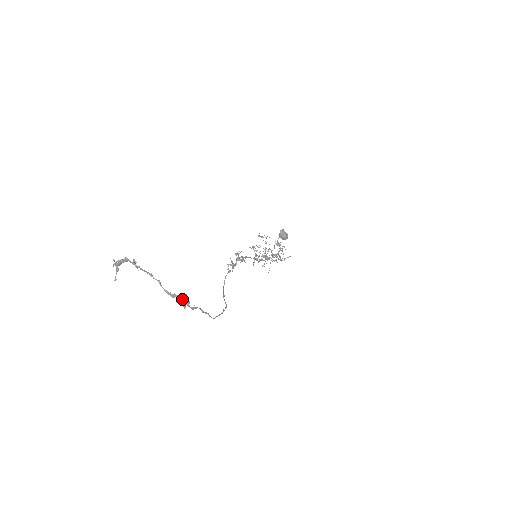
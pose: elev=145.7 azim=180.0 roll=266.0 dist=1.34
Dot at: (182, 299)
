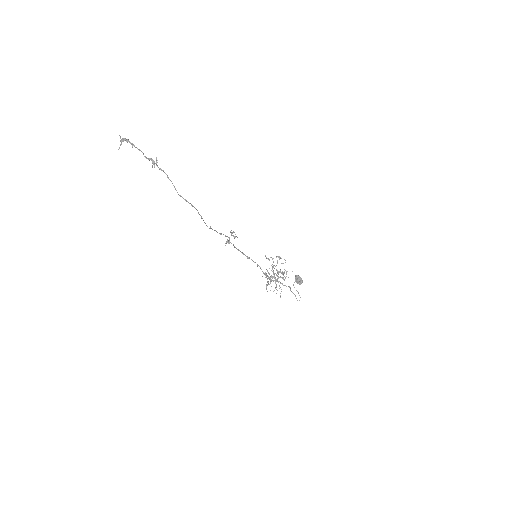
Dot at: (153, 160)
